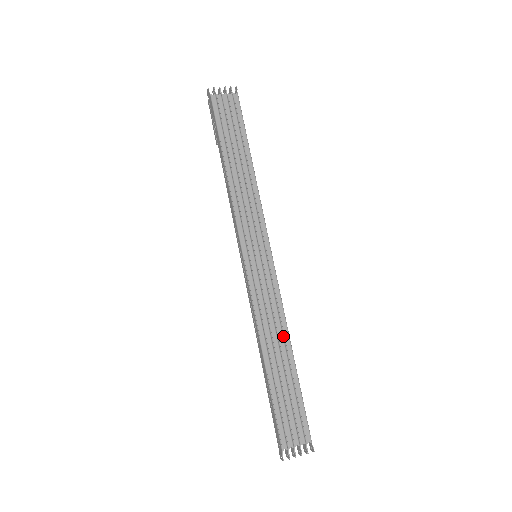
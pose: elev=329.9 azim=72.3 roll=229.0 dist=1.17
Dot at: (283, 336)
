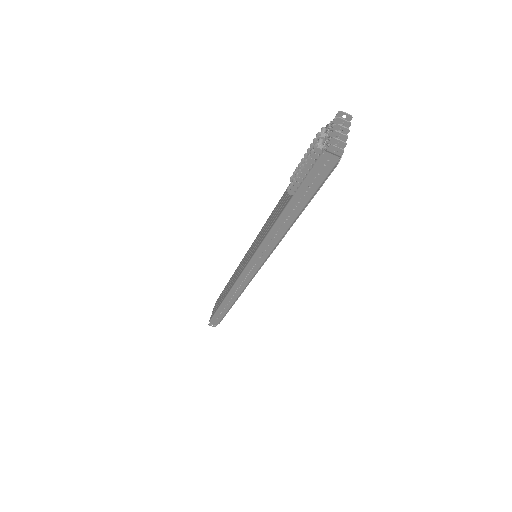
Dot at: occluded
